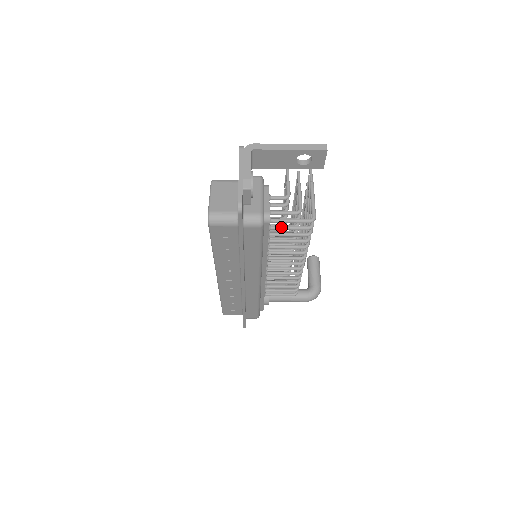
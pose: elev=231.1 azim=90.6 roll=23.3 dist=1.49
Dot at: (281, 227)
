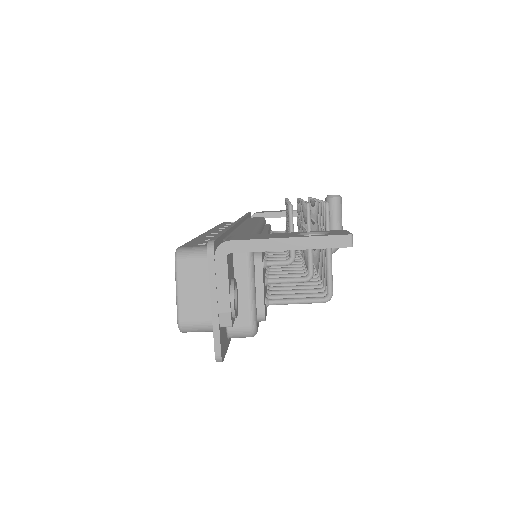
Dot at: occluded
